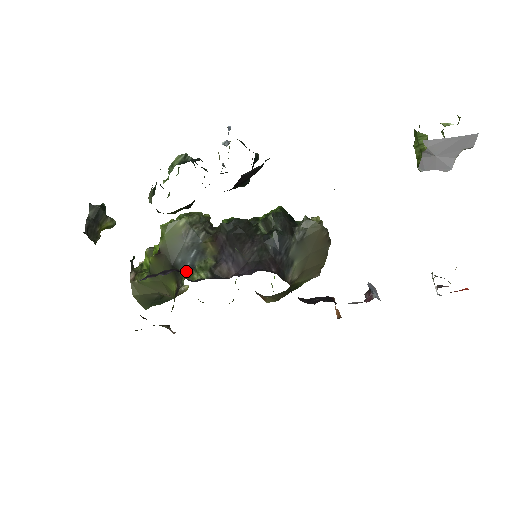
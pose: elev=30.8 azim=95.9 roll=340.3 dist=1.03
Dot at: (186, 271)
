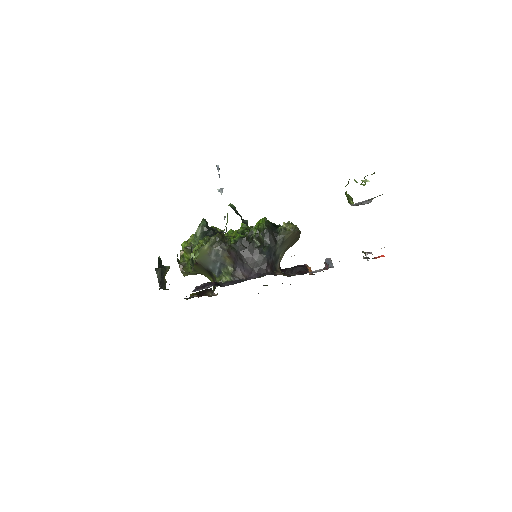
Dot at: (217, 274)
